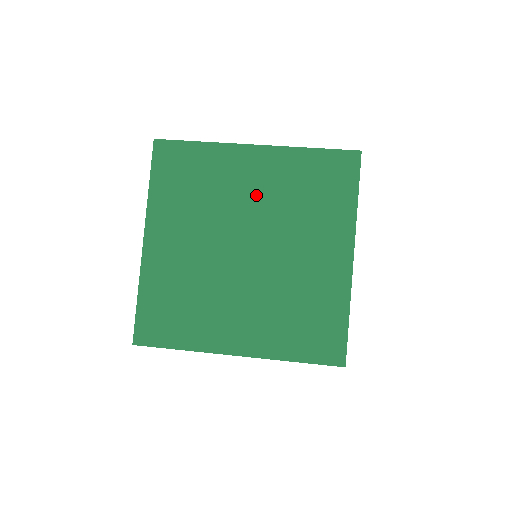
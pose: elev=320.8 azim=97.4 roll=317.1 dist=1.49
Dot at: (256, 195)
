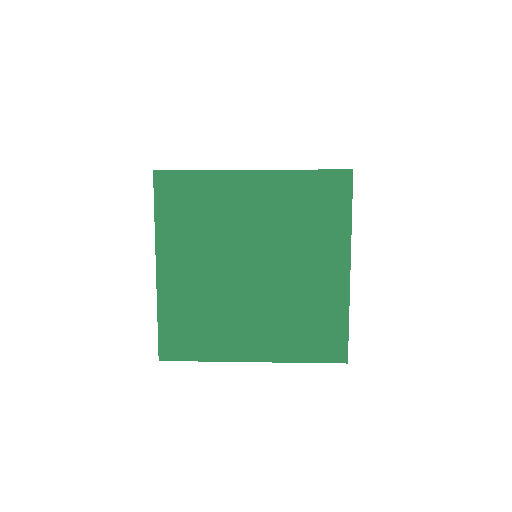
Dot at: (257, 218)
